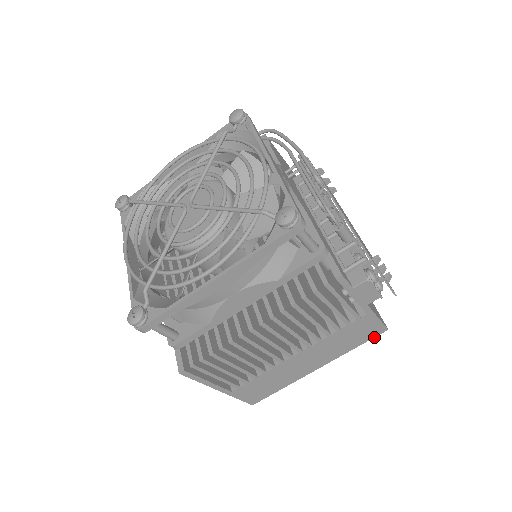
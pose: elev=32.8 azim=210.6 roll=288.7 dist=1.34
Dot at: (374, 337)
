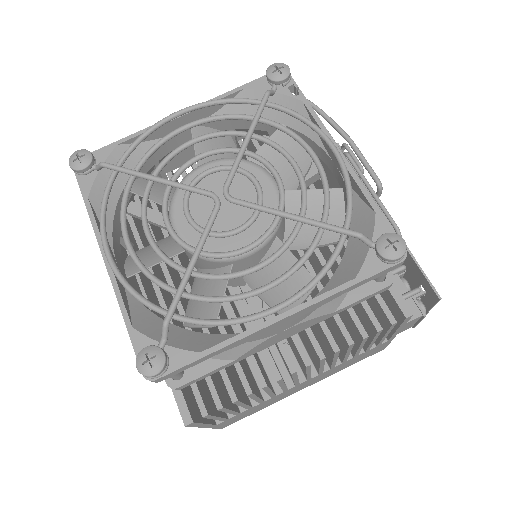
Dot at: occluded
